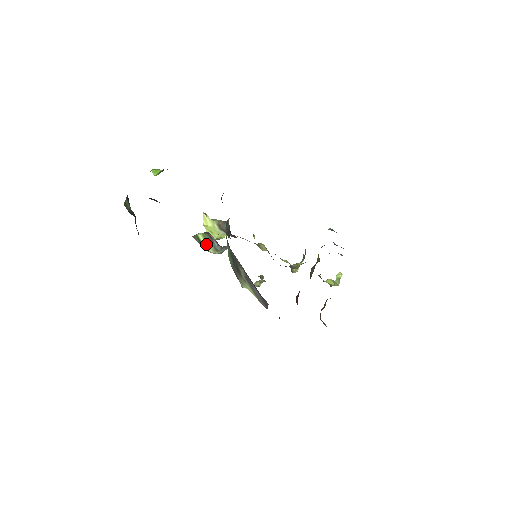
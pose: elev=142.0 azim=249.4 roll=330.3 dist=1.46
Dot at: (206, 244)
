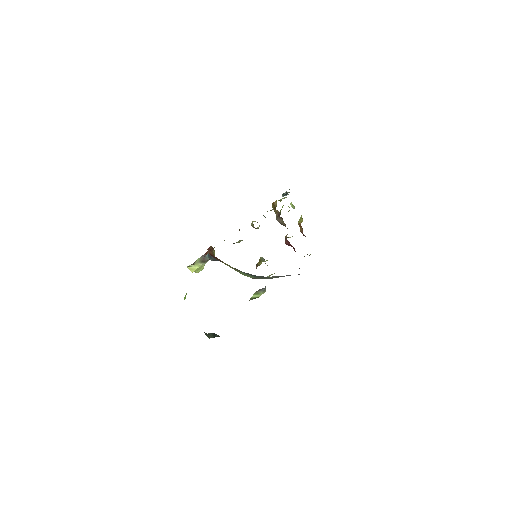
Dot at: (258, 295)
